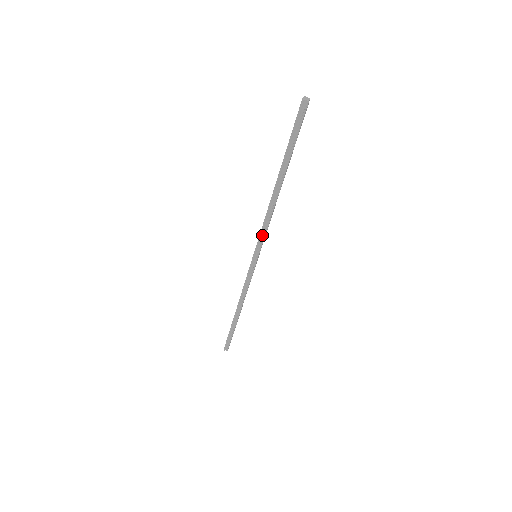
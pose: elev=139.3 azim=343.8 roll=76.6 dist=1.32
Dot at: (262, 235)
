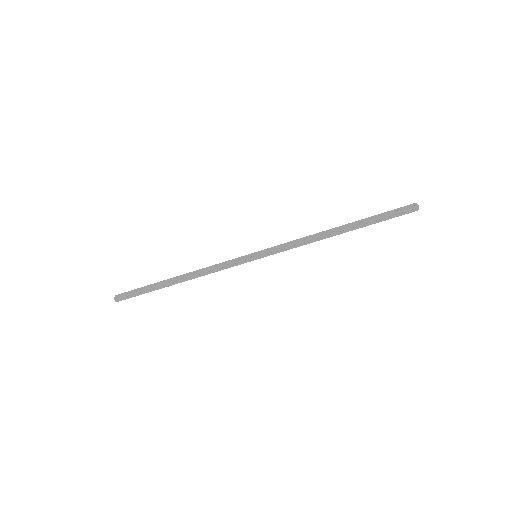
Dot at: (284, 249)
